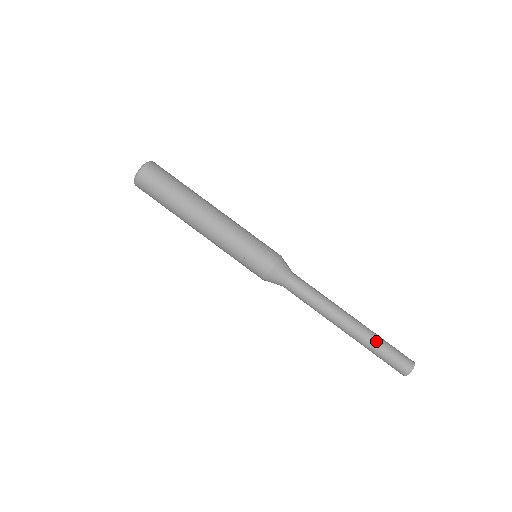
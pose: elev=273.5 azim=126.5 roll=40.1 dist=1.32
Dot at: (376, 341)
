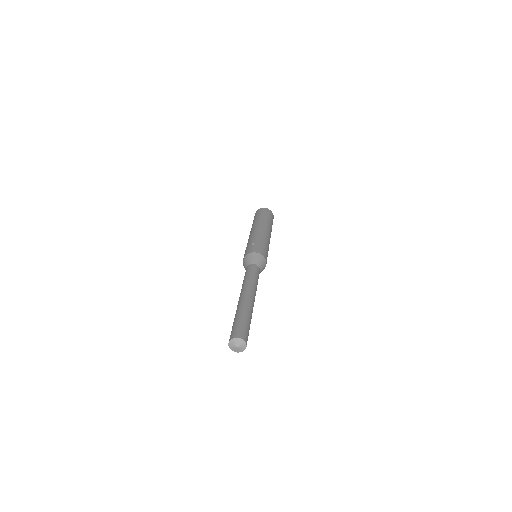
Dot at: (248, 313)
